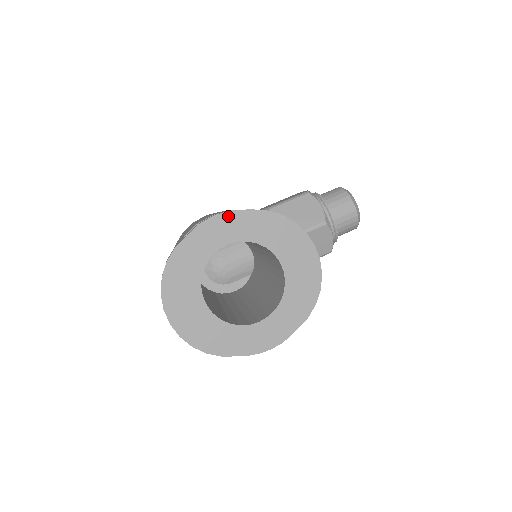
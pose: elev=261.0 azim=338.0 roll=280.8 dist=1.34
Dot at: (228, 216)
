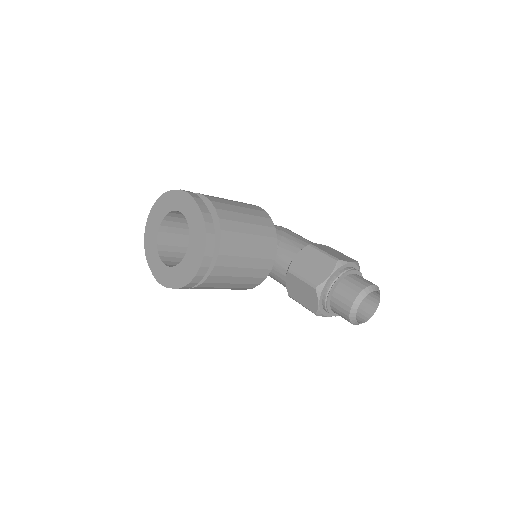
Dot at: (190, 198)
